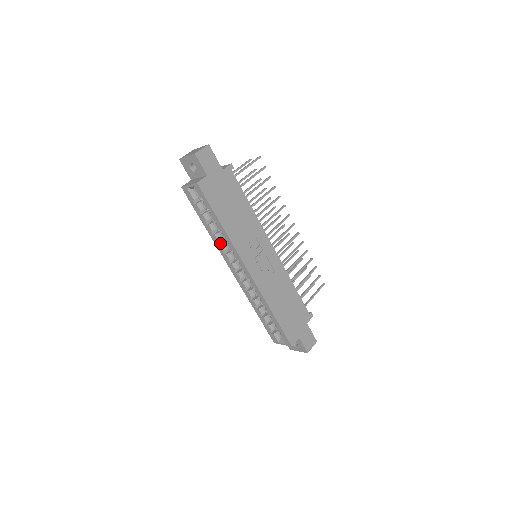
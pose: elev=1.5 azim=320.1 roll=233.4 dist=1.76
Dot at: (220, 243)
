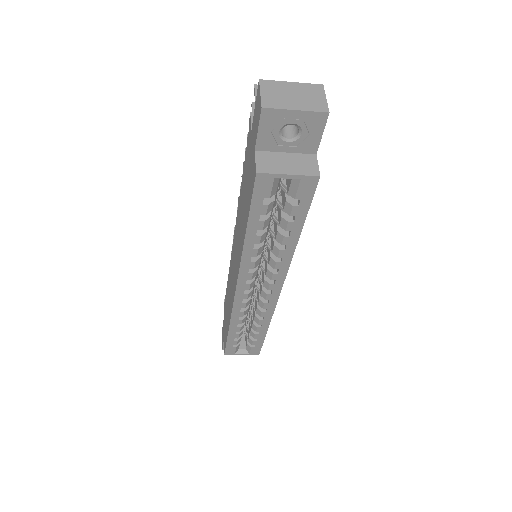
Dot at: (251, 258)
